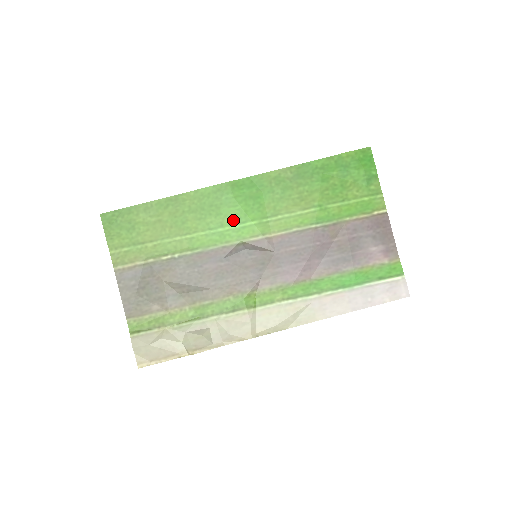
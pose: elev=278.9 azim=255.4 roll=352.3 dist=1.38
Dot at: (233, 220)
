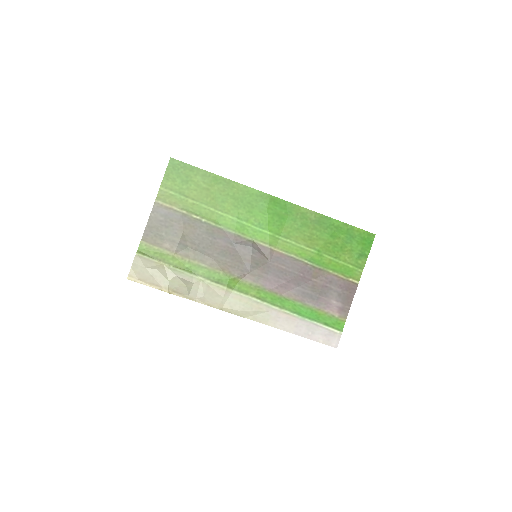
Dot at: (257, 222)
